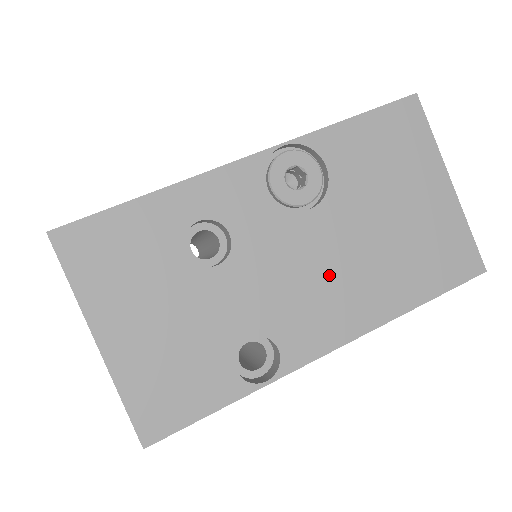
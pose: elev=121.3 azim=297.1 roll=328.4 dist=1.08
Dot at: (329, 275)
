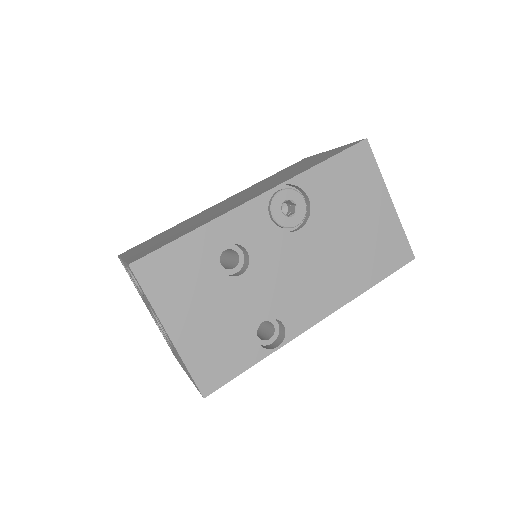
Dot at: (314, 273)
